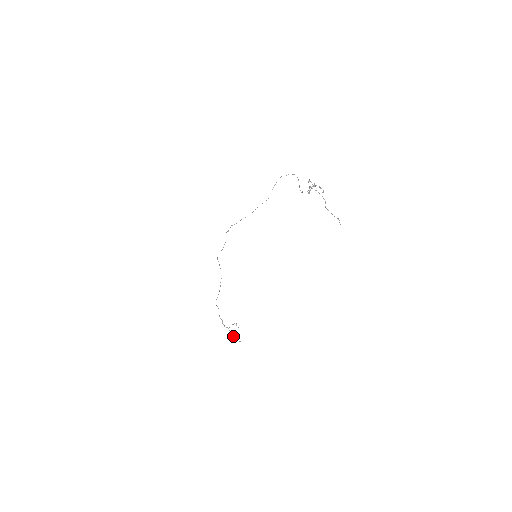
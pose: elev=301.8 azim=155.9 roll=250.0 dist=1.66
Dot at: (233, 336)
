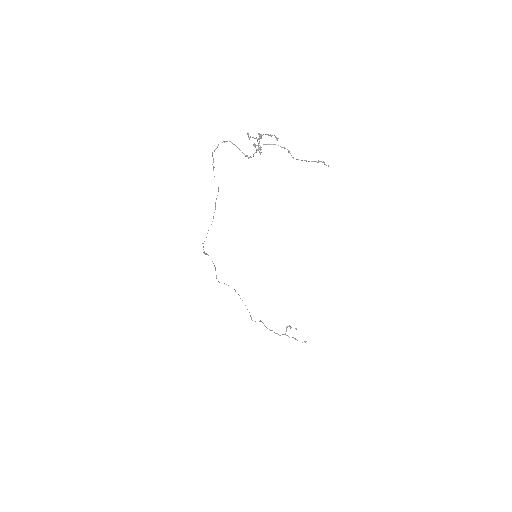
Dot at: occluded
